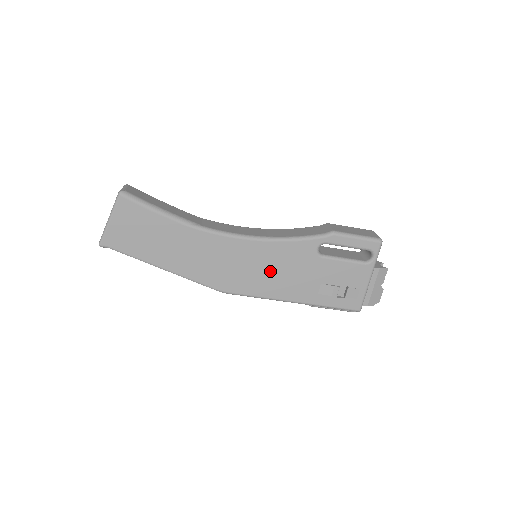
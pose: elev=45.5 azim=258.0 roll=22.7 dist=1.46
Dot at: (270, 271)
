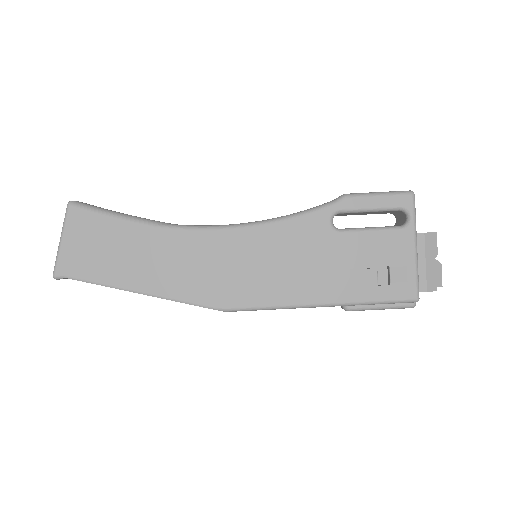
Dot at: (276, 266)
